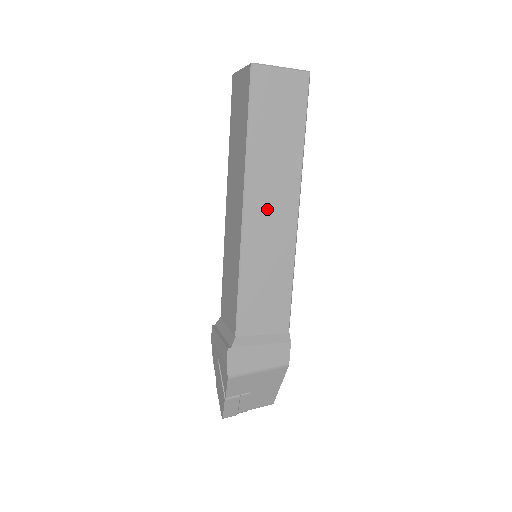
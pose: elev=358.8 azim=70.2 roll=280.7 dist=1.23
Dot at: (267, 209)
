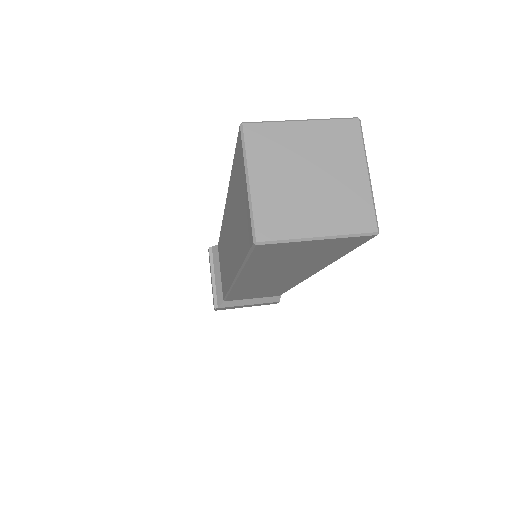
Dot at: (266, 281)
